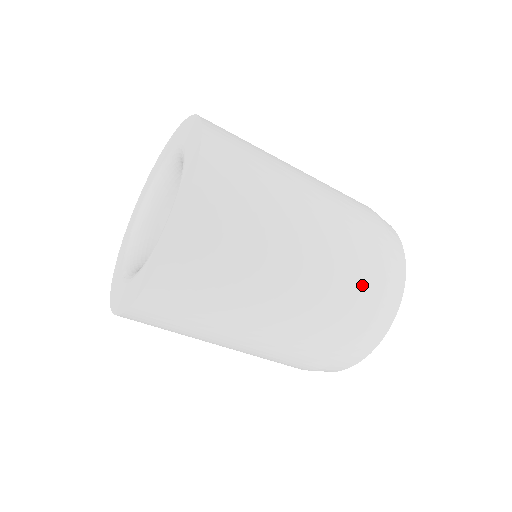
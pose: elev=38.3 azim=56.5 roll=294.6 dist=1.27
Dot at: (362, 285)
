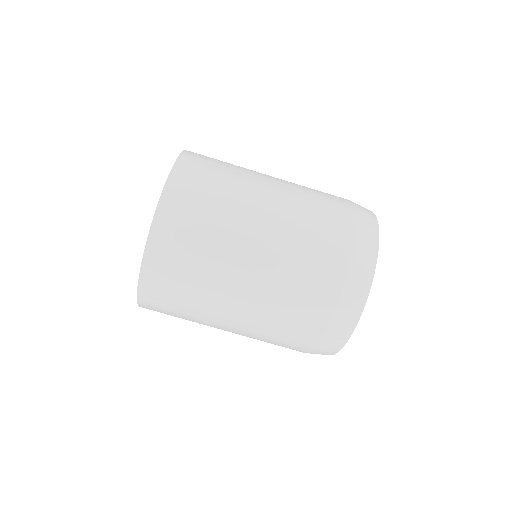
Dot at: (332, 225)
